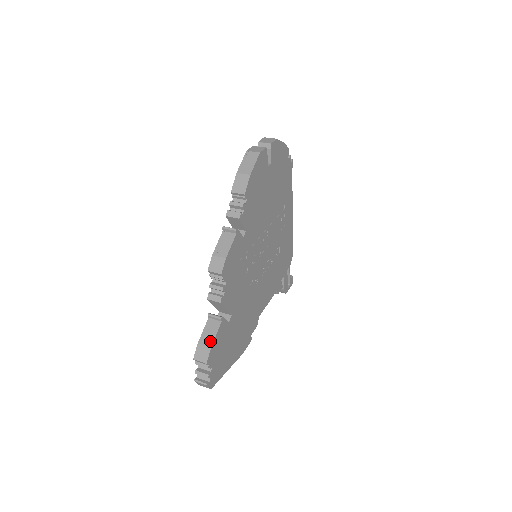
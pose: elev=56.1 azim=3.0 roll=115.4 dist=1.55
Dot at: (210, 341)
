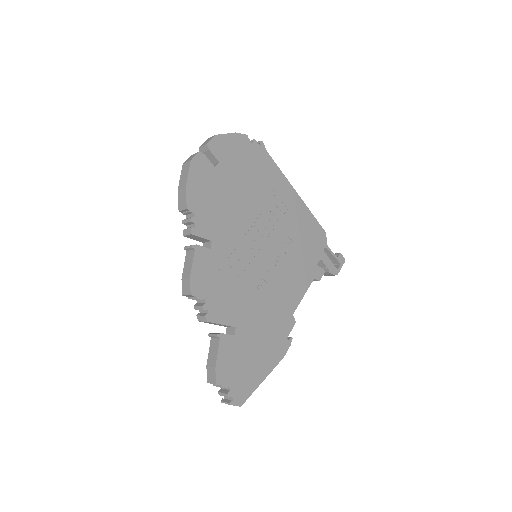
Dot at: (214, 361)
